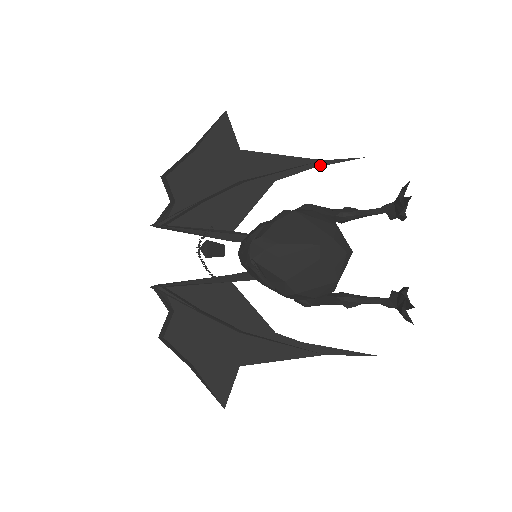
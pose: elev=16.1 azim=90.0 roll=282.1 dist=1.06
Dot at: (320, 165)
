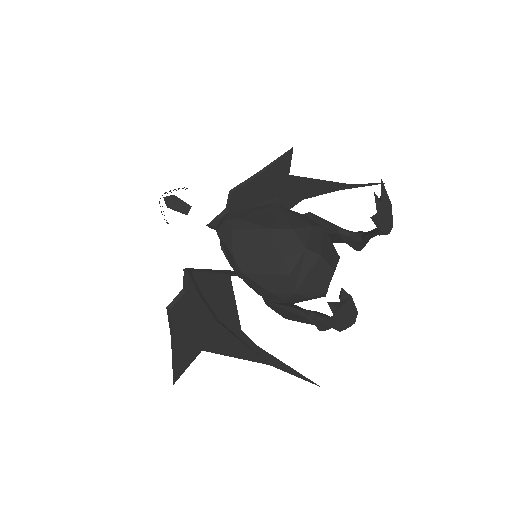
Dot at: (346, 188)
